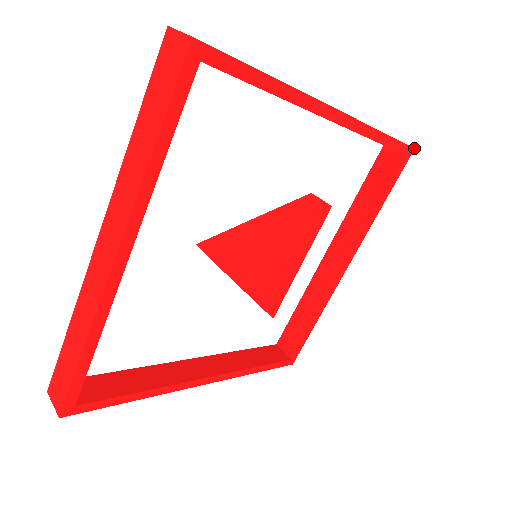
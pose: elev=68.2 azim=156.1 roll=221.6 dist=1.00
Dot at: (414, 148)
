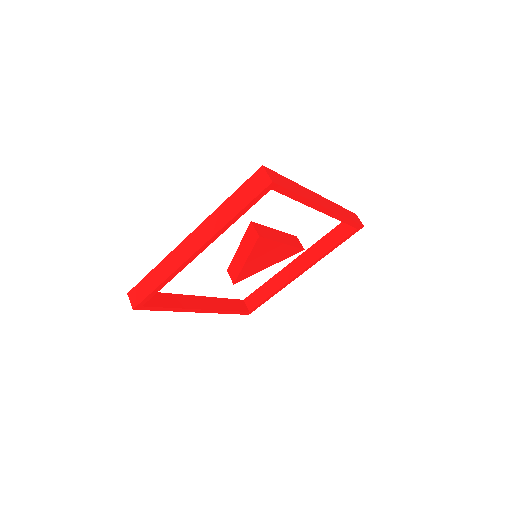
Dot at: (272, 182)
